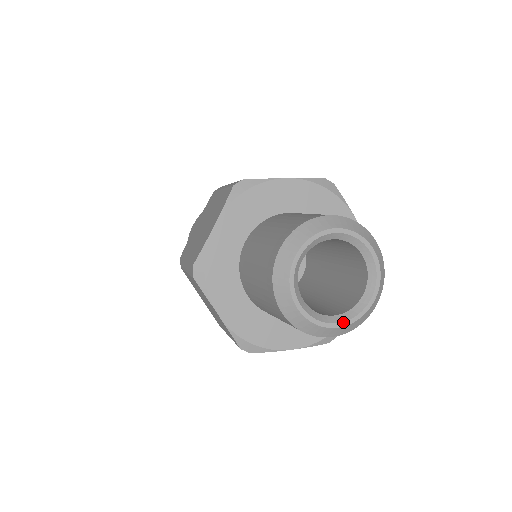
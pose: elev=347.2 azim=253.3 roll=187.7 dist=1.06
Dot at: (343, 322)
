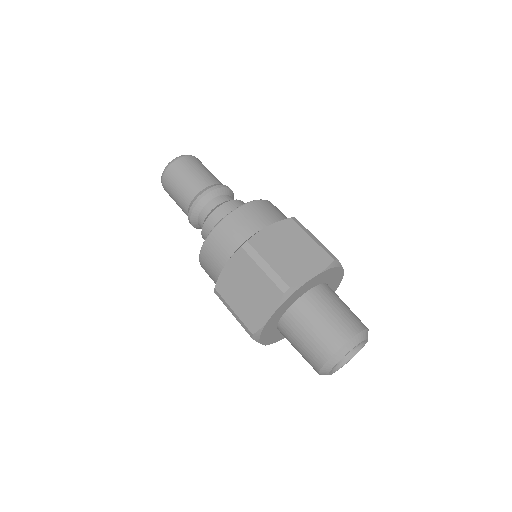
Dot at: occluded
